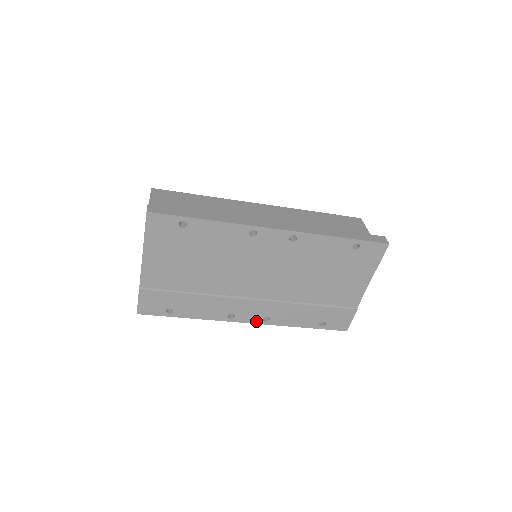
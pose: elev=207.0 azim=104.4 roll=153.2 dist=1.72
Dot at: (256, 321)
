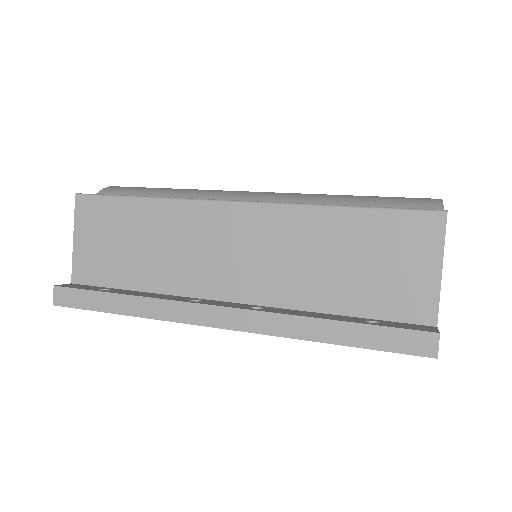
Dot at: occluded
